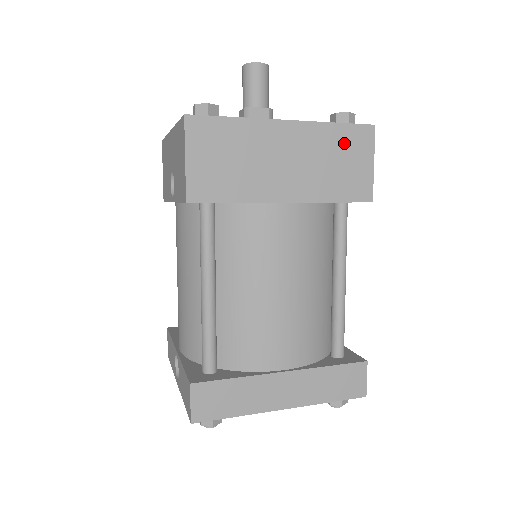
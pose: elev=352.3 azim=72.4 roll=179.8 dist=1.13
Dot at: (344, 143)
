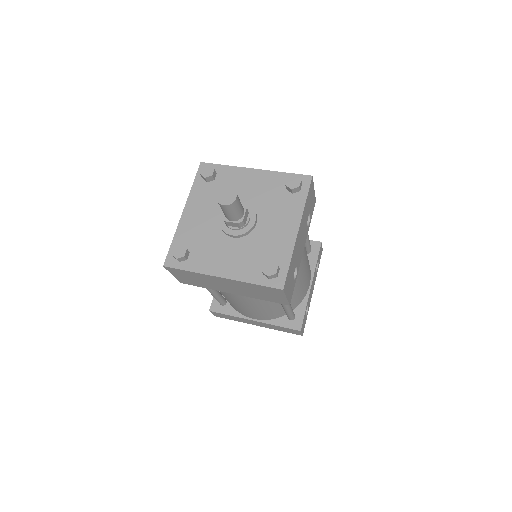
Dot at: (262, 289)
